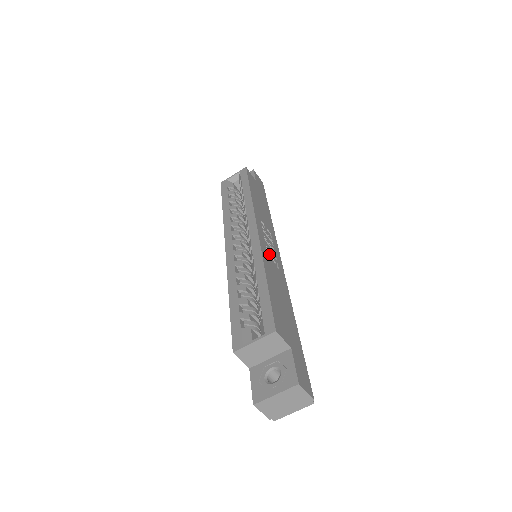
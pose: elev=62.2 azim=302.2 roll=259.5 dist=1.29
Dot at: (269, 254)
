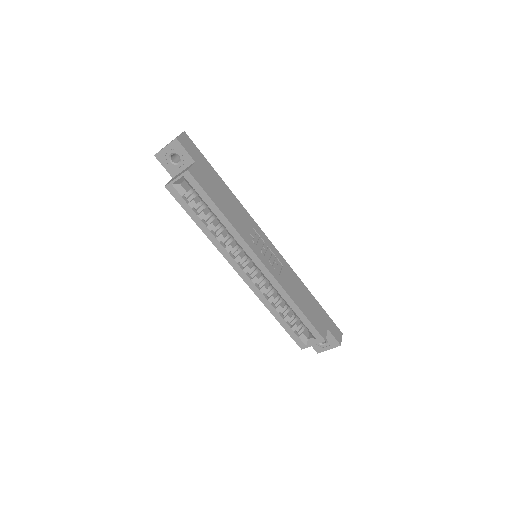
Dot at: (276, 268)
